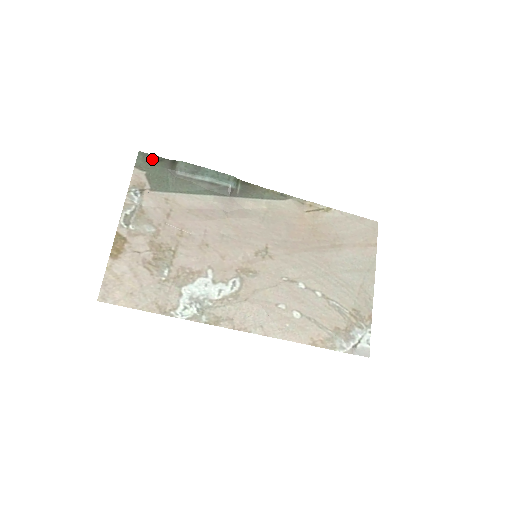
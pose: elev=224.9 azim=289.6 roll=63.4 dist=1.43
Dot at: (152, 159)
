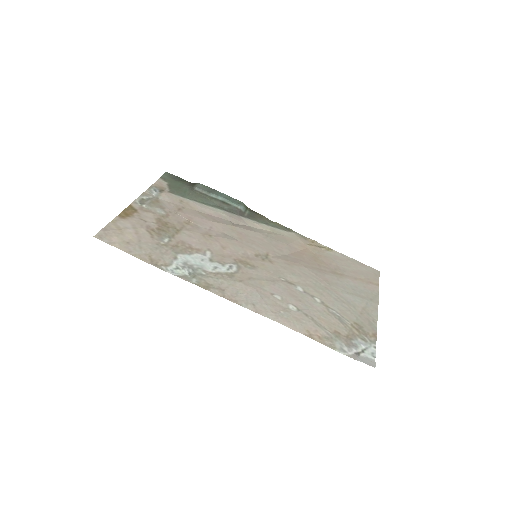
Dot at: (176, 178)
